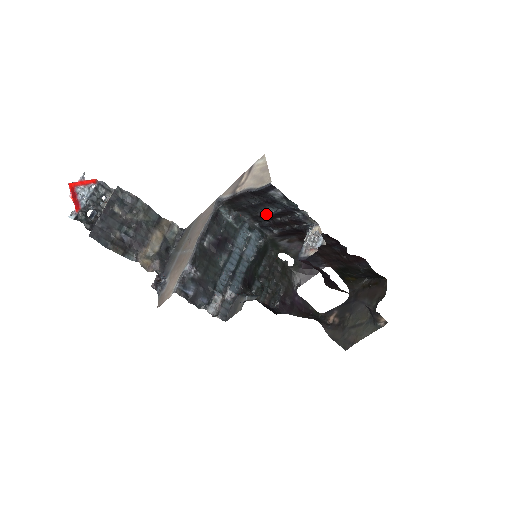
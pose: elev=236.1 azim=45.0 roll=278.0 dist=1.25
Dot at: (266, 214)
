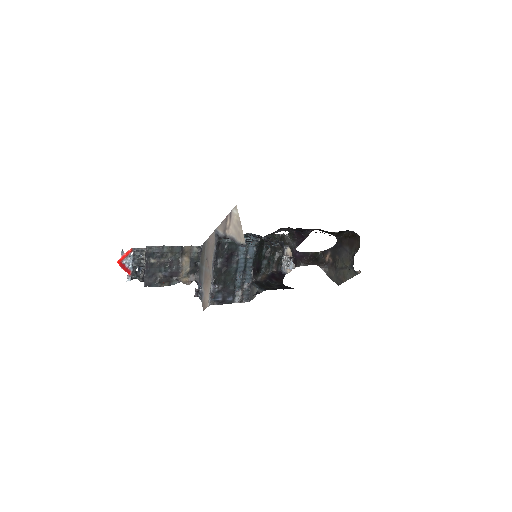
Dot at: (252, 240)
